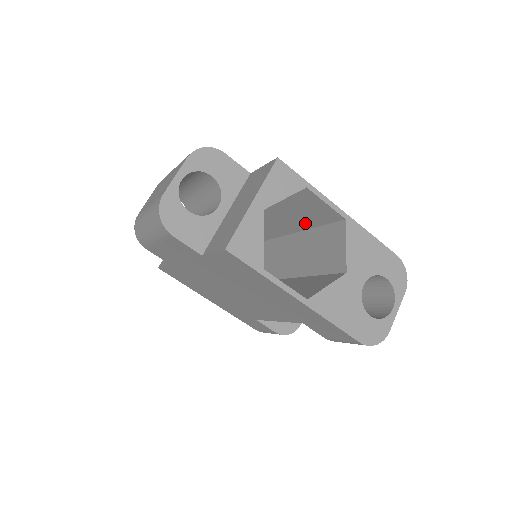
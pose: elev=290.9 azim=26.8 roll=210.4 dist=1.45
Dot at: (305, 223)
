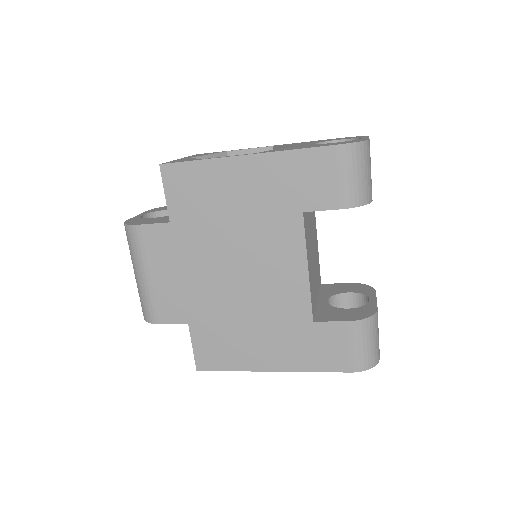
Dot at: occluded
